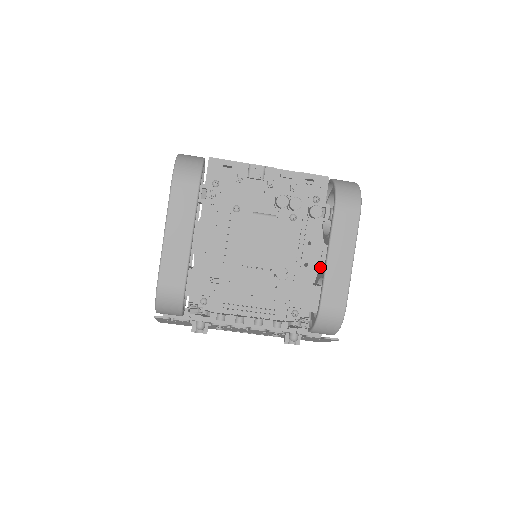
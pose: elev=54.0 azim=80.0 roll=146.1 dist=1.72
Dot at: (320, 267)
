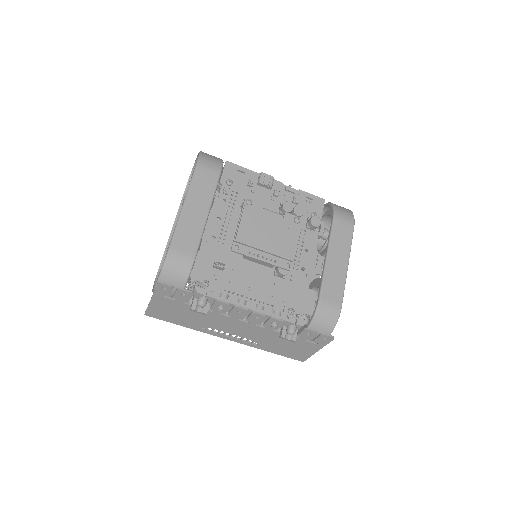
Dot at: (315, 273)
